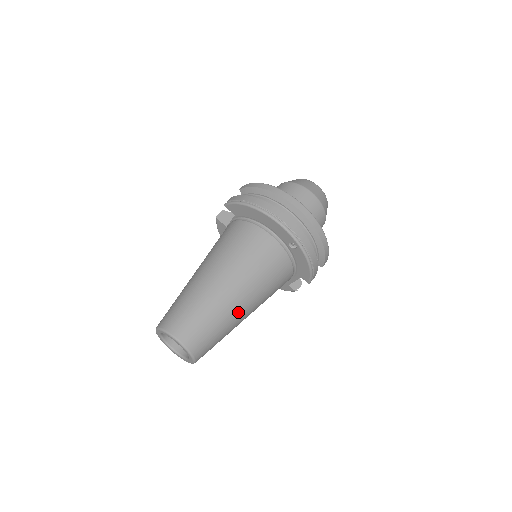
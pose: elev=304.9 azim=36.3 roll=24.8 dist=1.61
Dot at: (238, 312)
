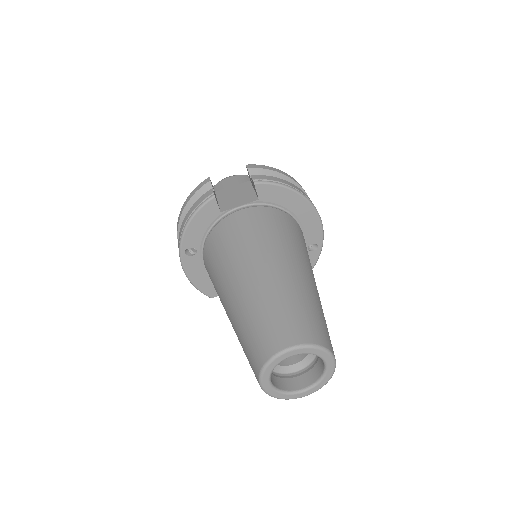
Dot at: occluded
